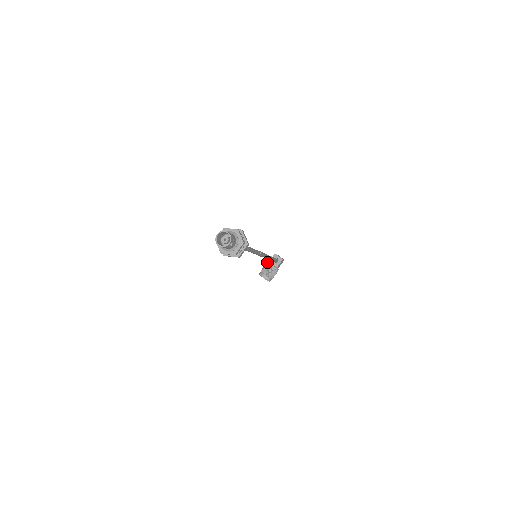
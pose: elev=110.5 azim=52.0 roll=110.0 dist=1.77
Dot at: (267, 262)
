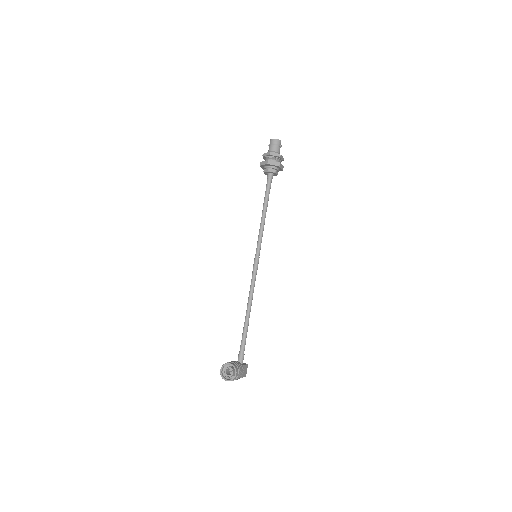
Dot at: occluded
